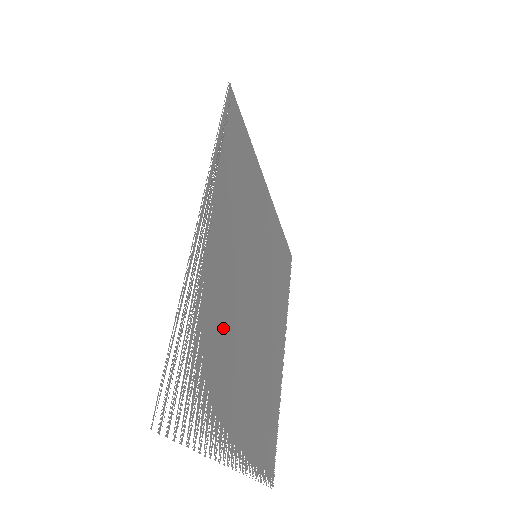
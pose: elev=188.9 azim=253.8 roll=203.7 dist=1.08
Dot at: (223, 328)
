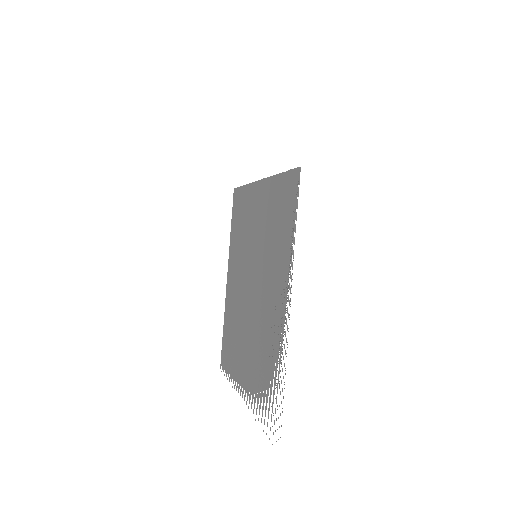
Dot at: (262, 345)
